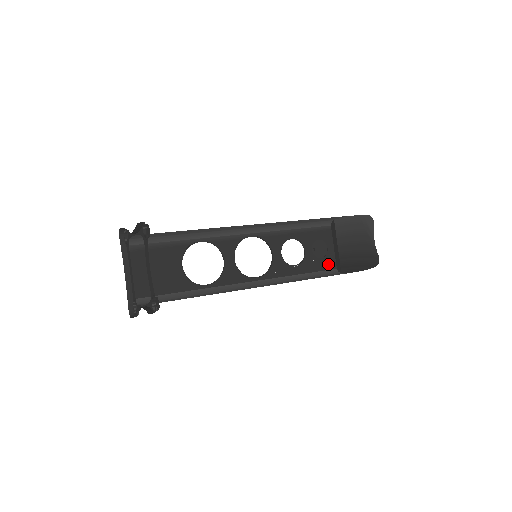
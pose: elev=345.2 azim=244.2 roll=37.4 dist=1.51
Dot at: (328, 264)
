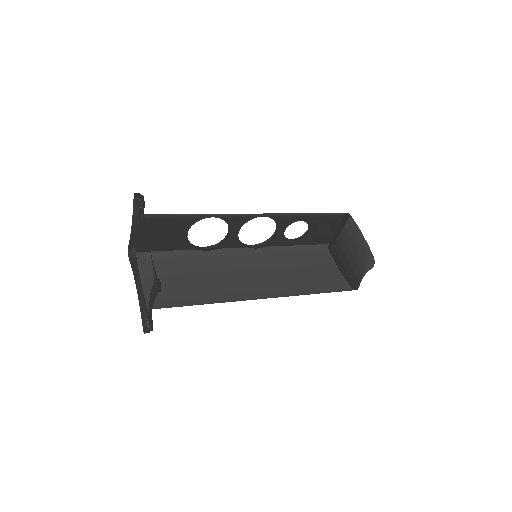
Dot at: (323, 240)
